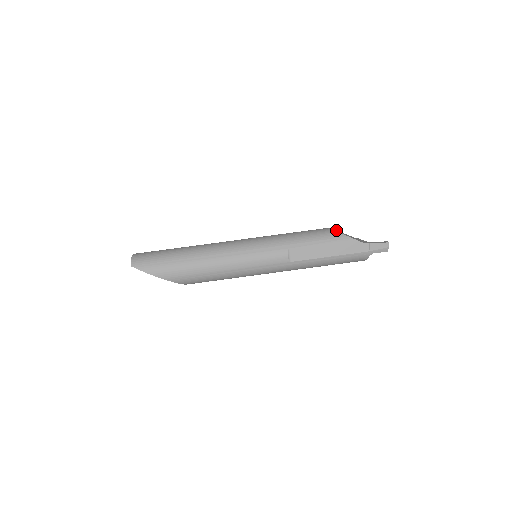
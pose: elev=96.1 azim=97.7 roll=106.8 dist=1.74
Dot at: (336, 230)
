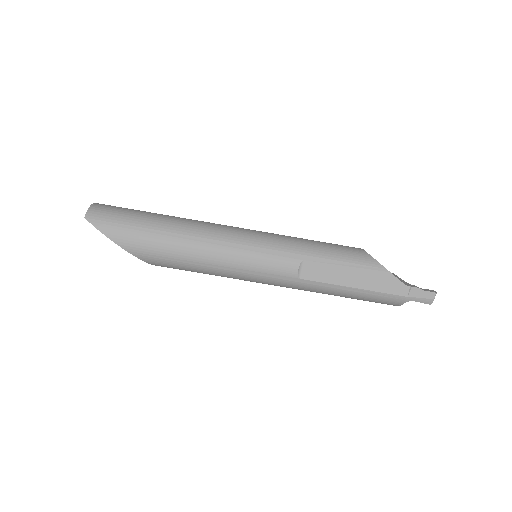
Dot at: occluded
